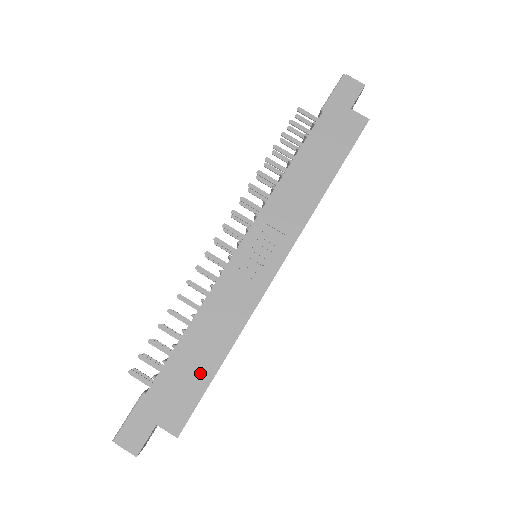
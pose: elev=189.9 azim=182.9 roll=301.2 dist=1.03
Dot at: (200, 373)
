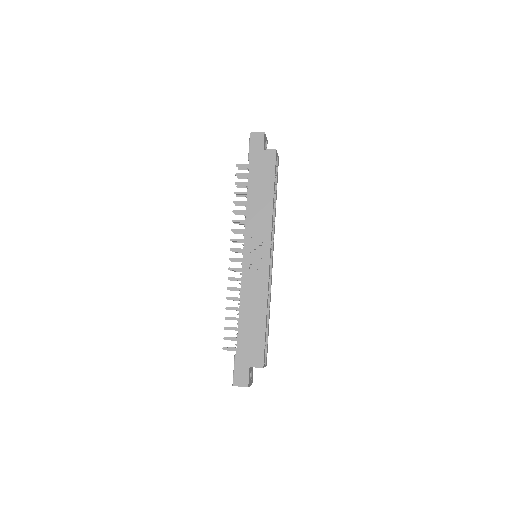
Dot at: (257, 330)
